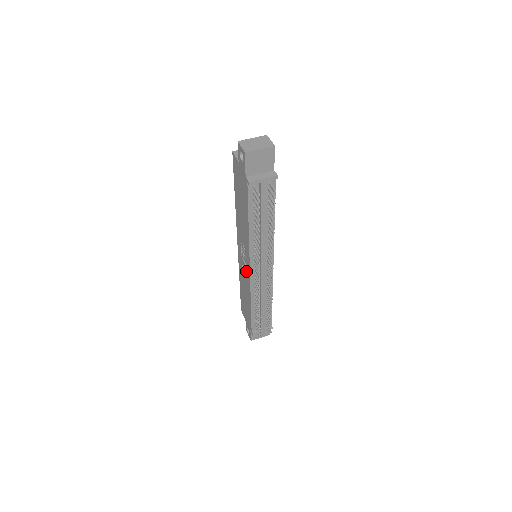
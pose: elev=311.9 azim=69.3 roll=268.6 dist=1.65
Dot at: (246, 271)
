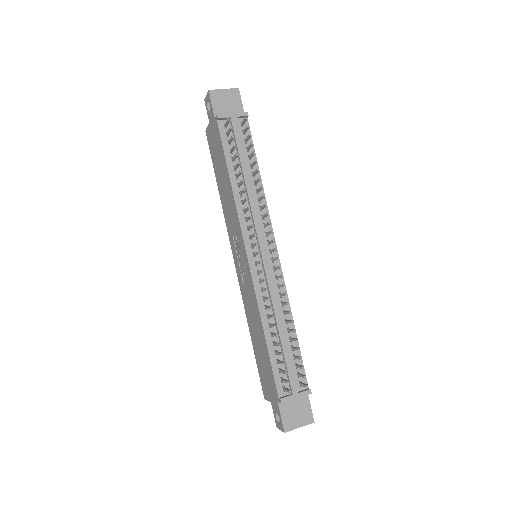
Dot at: (246, 274)
